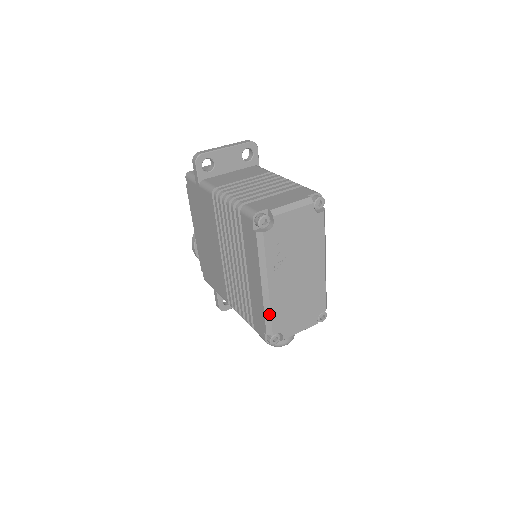
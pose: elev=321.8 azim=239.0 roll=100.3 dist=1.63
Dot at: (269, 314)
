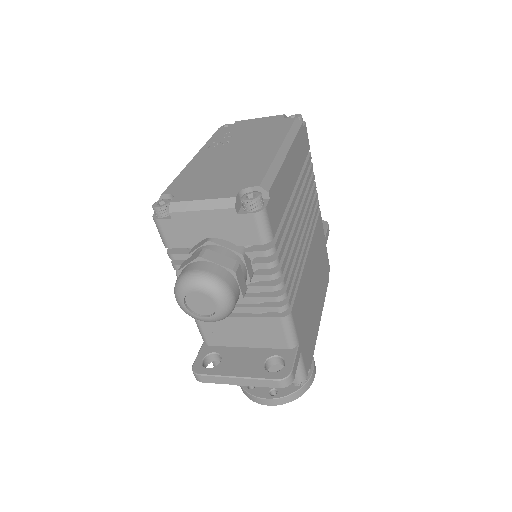
Dot at: (177, 178)
